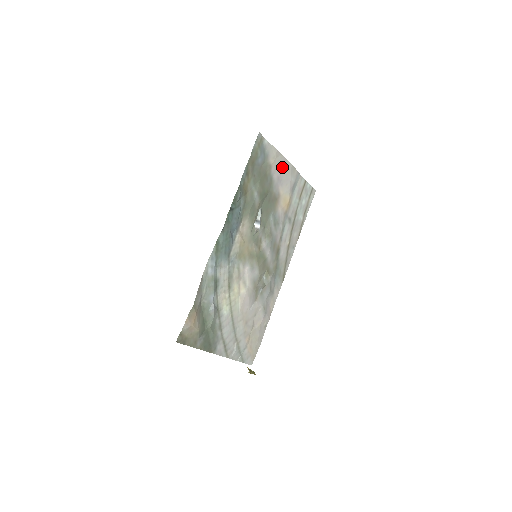
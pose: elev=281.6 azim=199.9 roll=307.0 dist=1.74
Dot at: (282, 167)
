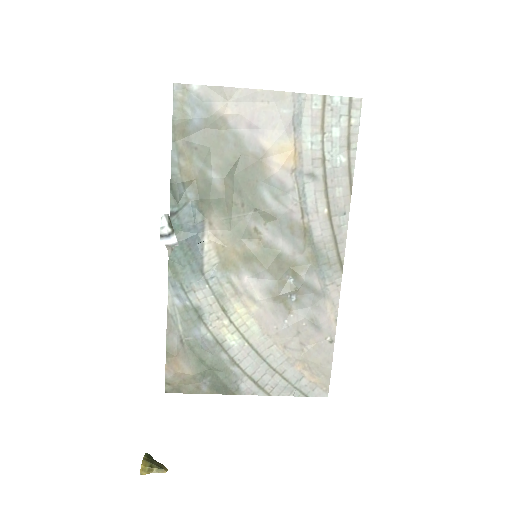
Dot at: (250, 106)
